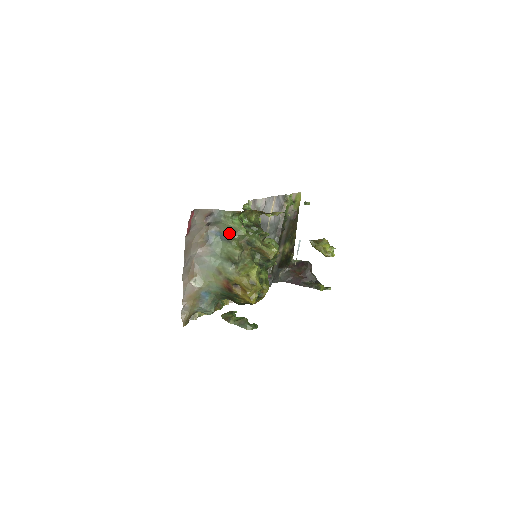
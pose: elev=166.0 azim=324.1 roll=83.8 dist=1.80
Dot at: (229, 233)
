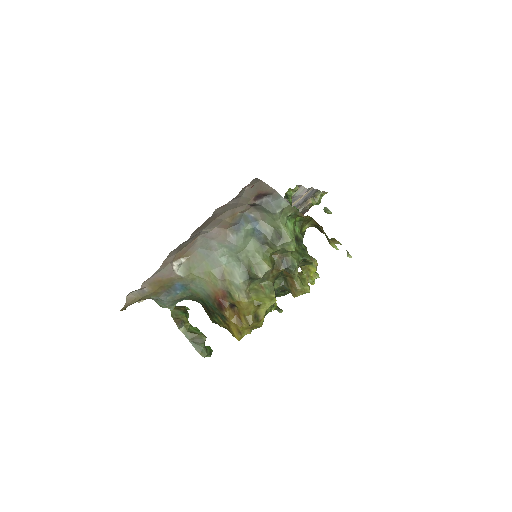
Dot at: (272, 235)
